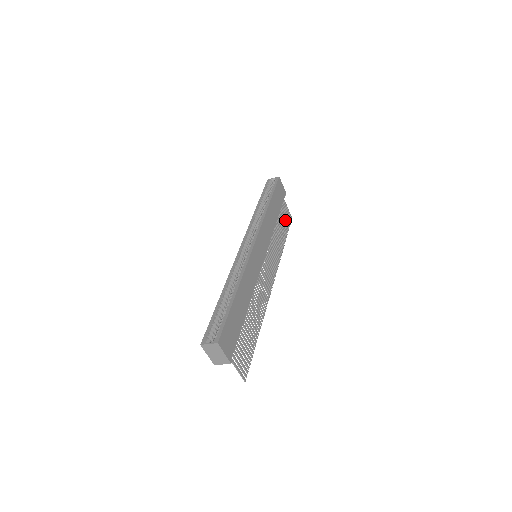
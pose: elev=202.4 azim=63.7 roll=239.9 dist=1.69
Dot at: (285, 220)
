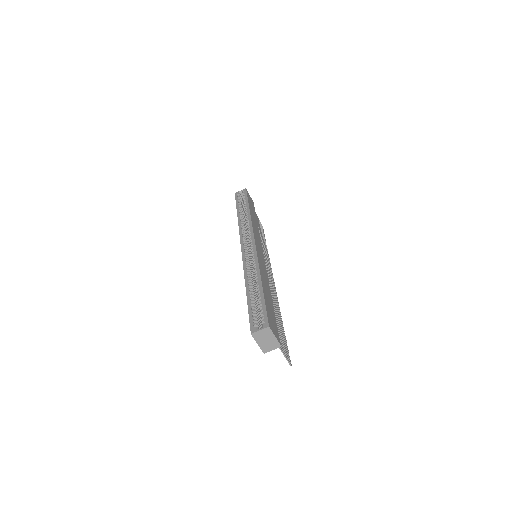
Dot at: (260, 227)
